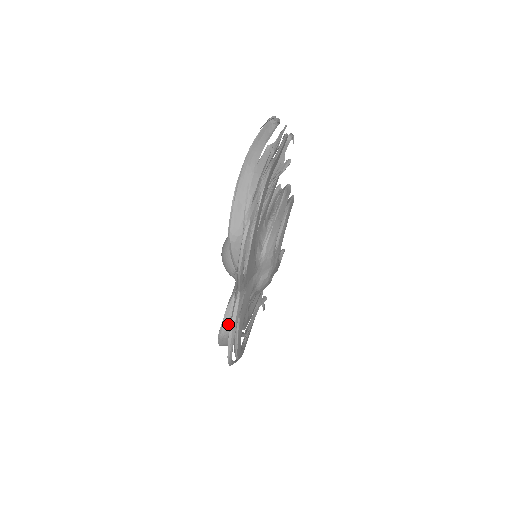
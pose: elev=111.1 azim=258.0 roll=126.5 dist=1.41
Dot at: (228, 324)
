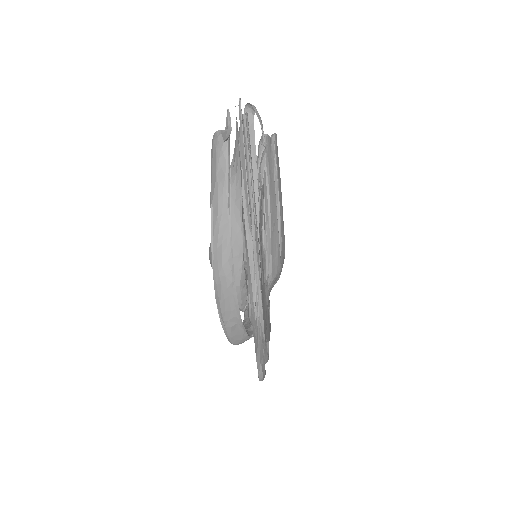
Dot at: occluded
